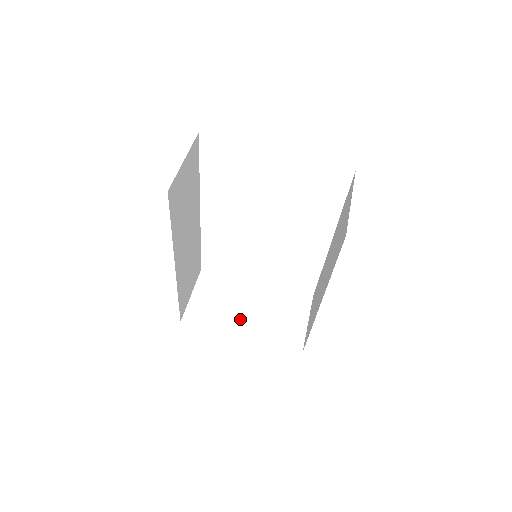
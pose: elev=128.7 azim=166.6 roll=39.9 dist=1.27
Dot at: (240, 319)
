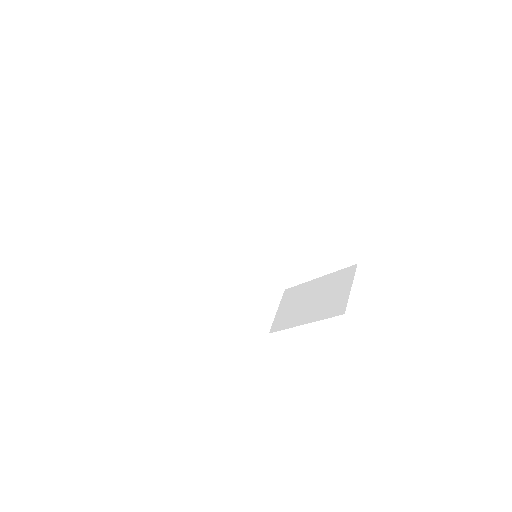
Dot at: (304, 312)
